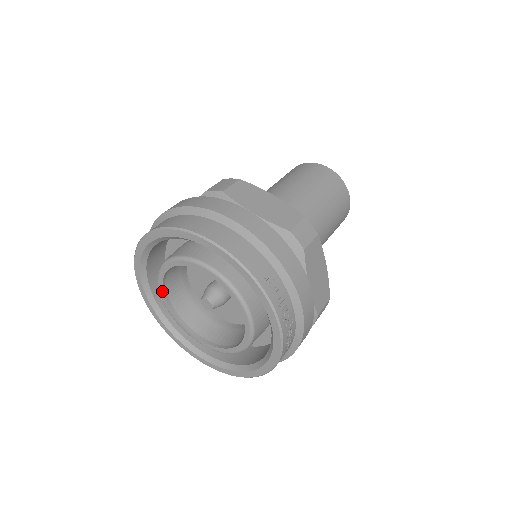
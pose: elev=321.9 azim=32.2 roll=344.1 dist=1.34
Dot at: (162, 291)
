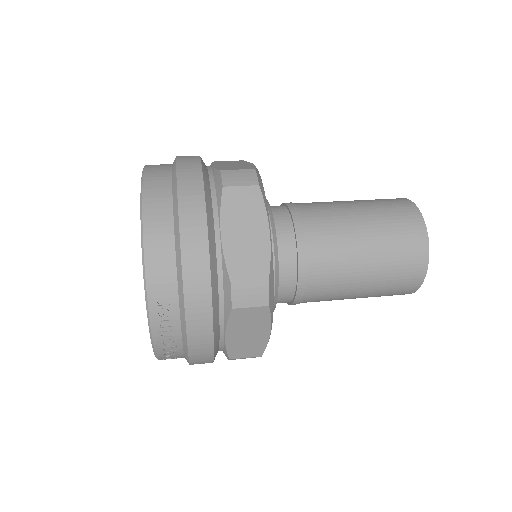
Dot at: occluded
